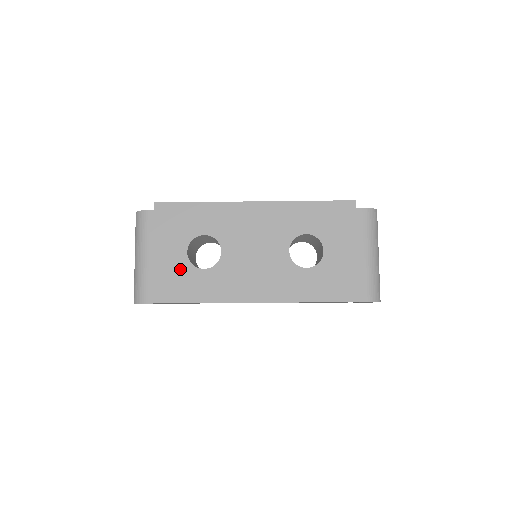
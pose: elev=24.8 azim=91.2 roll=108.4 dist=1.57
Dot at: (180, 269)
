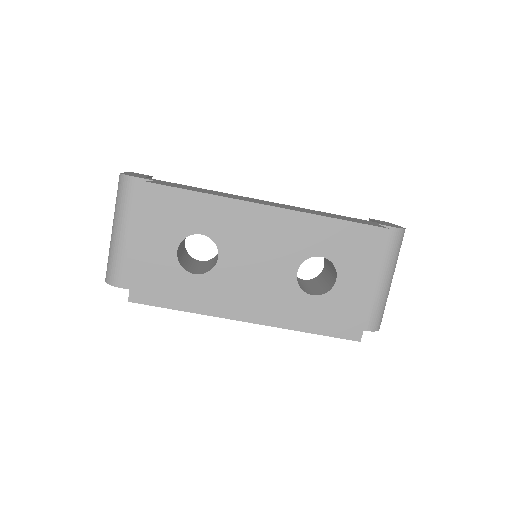
Dot at: (166, 269)
